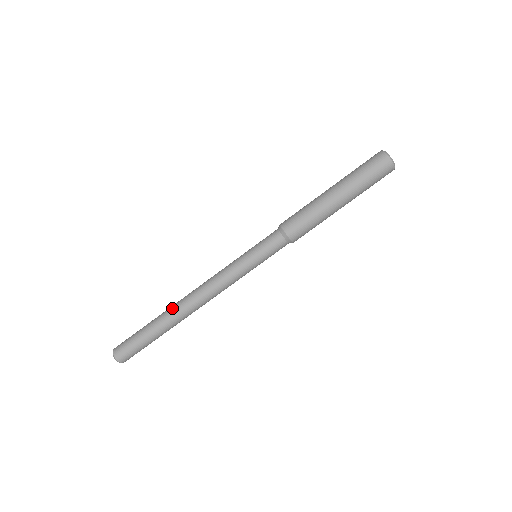
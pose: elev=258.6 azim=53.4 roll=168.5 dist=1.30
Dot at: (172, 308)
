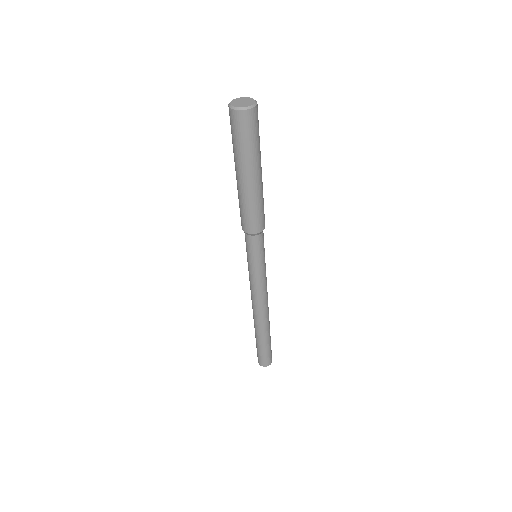
Dot at: (260, 327)
